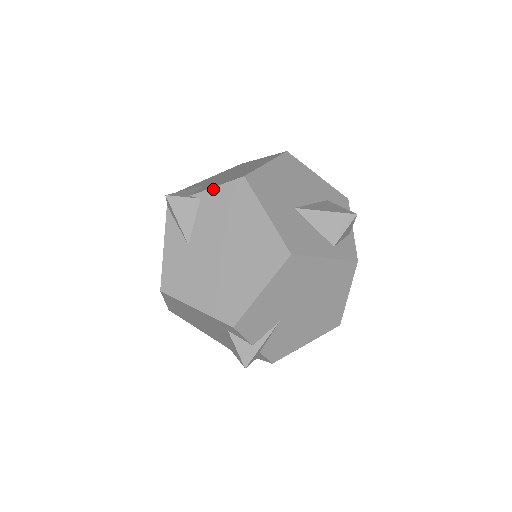
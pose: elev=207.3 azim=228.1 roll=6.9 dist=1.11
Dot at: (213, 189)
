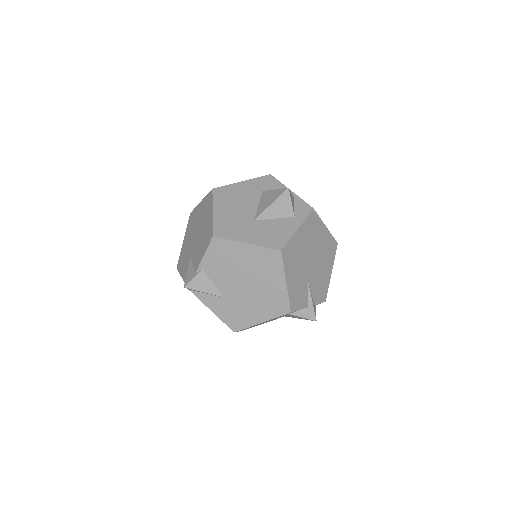
Dot at: (204, 258)
